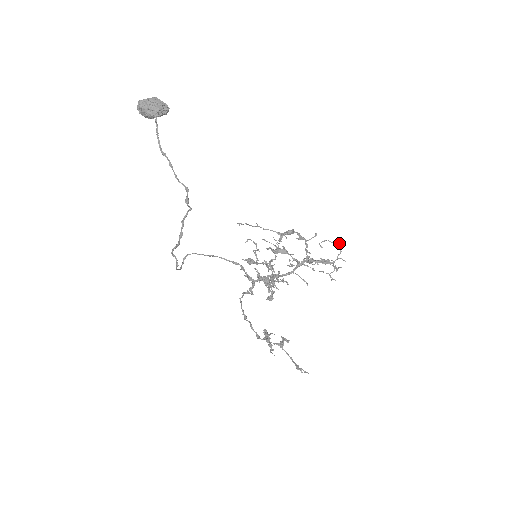
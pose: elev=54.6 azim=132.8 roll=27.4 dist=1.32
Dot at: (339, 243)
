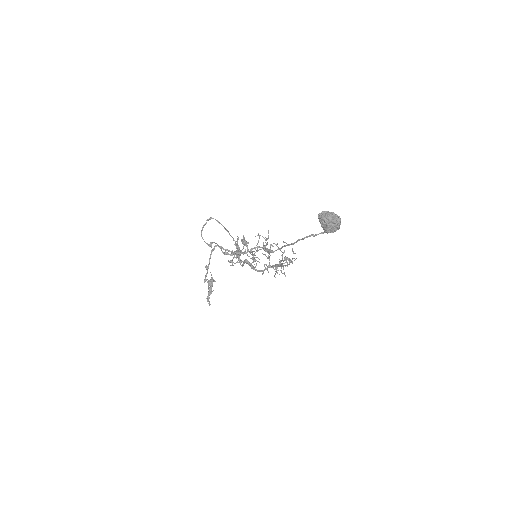
Dot at: (295, 253)
